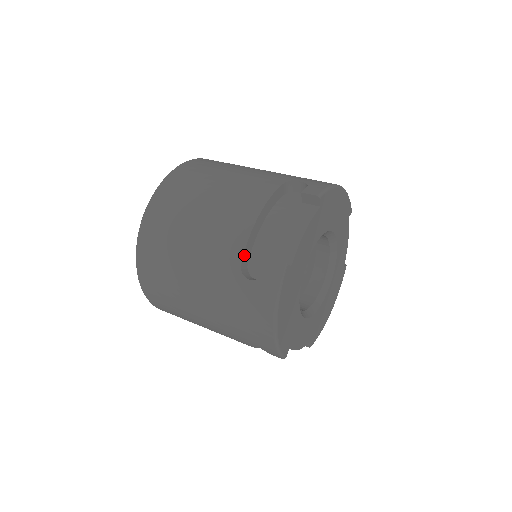
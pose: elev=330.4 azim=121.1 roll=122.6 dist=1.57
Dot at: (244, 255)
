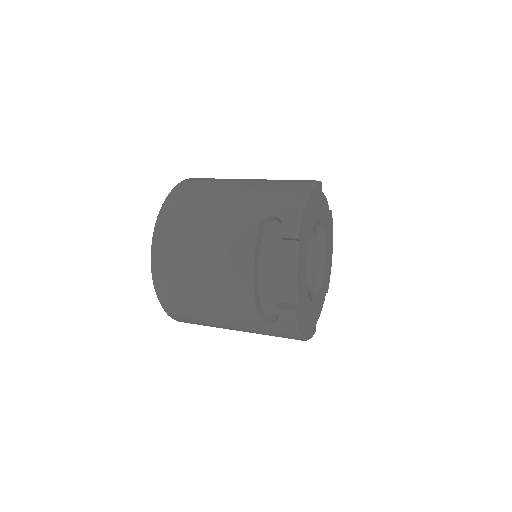
Dot at: (257, 307)
